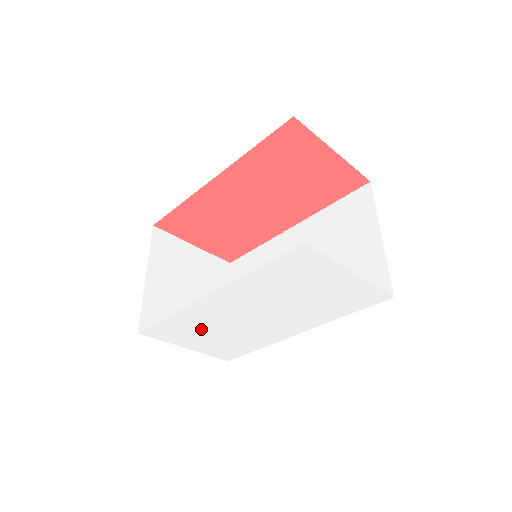
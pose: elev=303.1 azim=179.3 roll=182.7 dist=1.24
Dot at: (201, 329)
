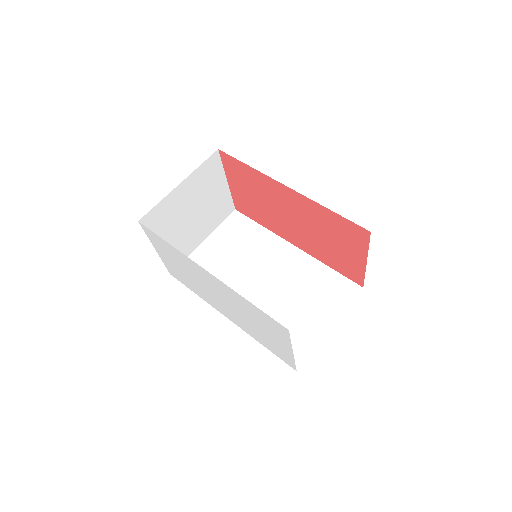
Dot at: (178, 262)
